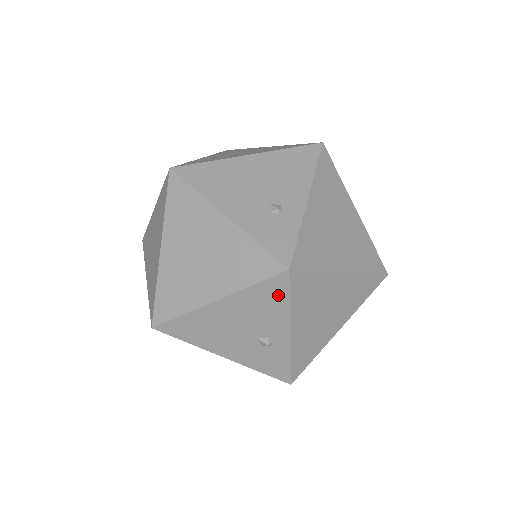
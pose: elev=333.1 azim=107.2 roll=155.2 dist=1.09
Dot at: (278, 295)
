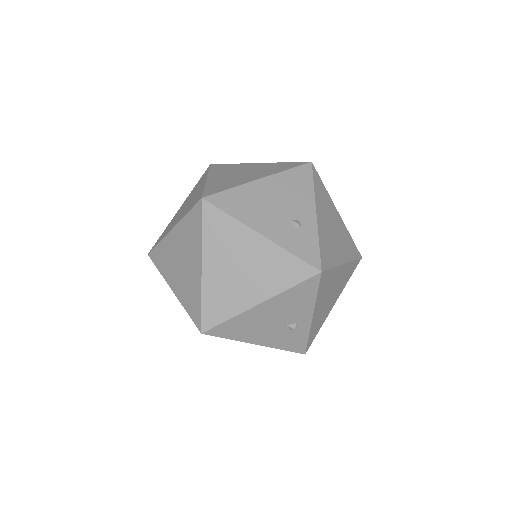
Dot at: (309, 291)
